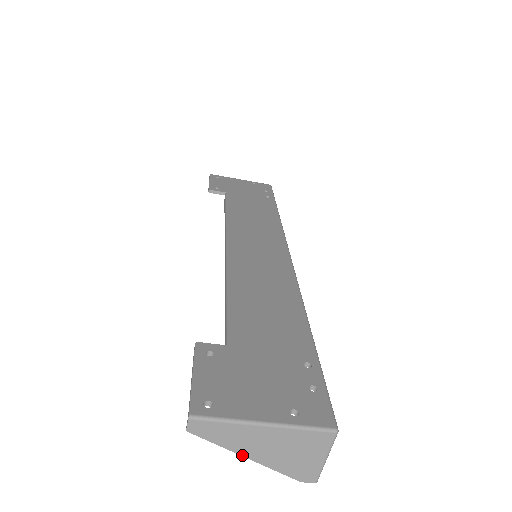
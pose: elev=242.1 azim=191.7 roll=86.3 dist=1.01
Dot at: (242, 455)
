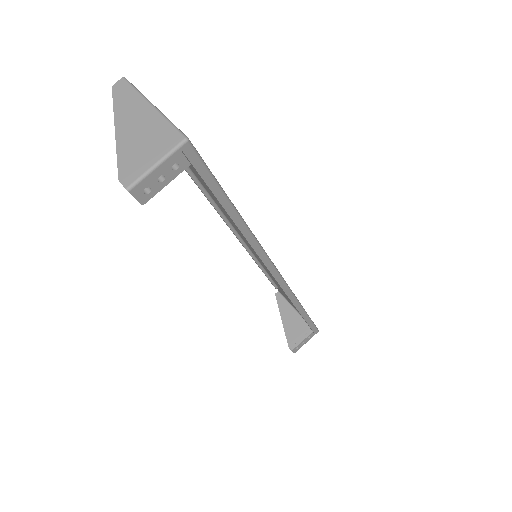
Dot at: (115, 126)
